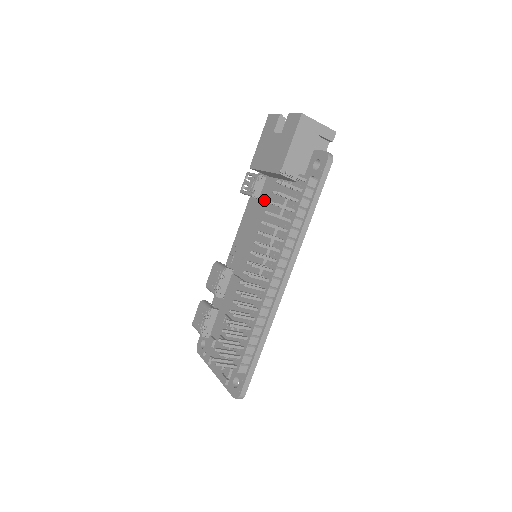
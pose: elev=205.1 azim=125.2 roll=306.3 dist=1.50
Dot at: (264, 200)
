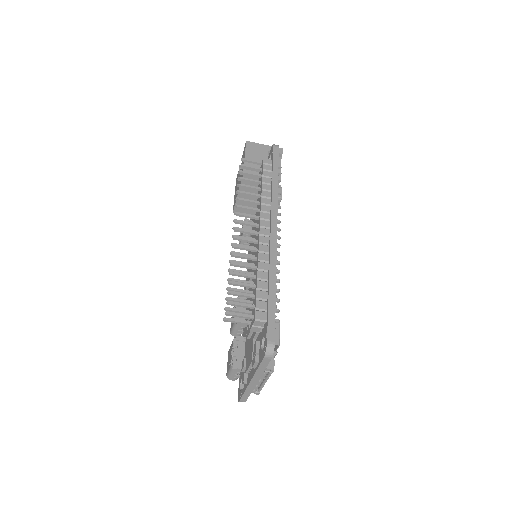
Dot at: occluded
